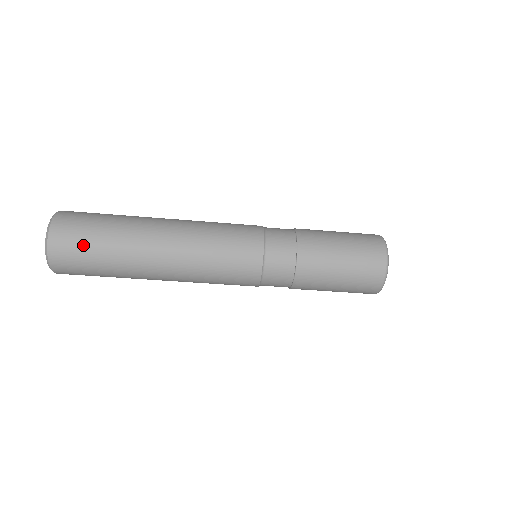
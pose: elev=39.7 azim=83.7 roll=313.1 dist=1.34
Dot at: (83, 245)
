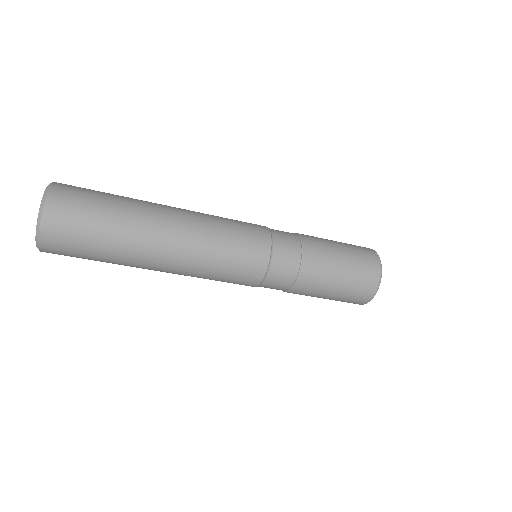
Dot at: (89, 196)
